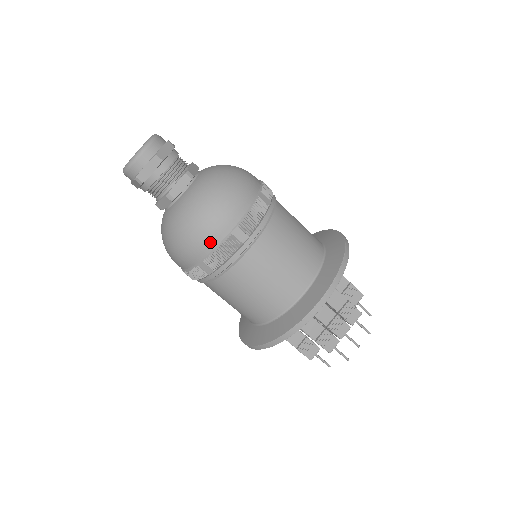
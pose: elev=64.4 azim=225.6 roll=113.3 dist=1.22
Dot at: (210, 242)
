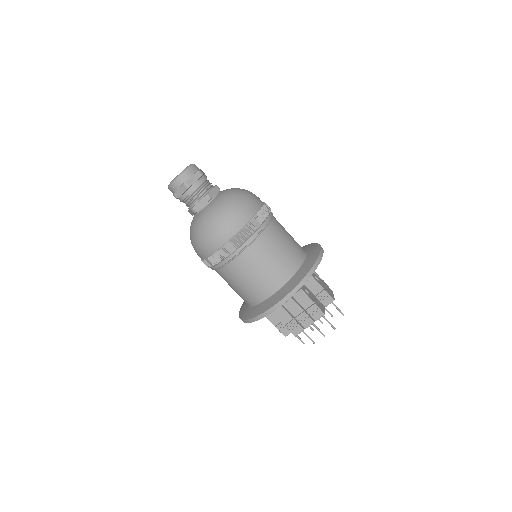
Dot at: (211, 248)
